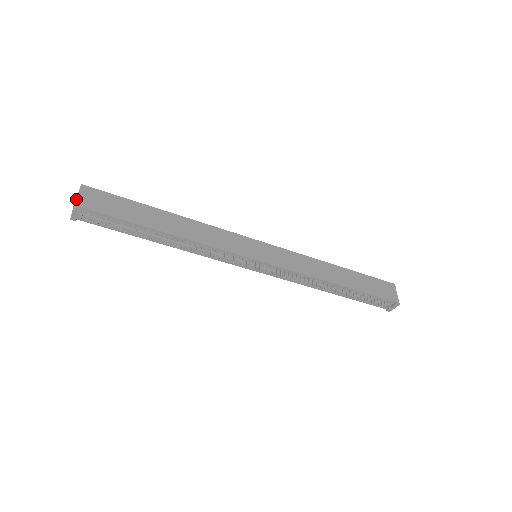
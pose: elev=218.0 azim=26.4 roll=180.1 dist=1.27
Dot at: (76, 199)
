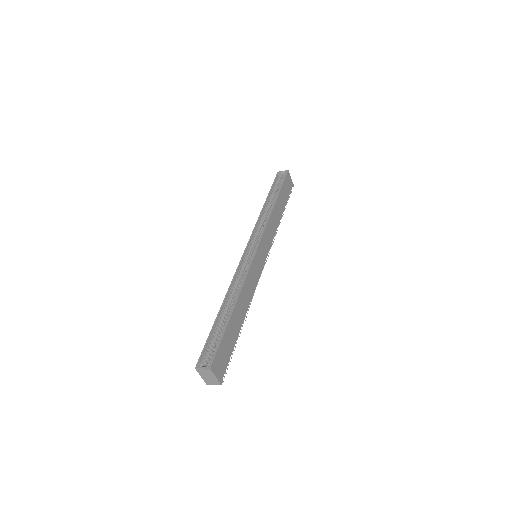
Dot at: (218, 380)
